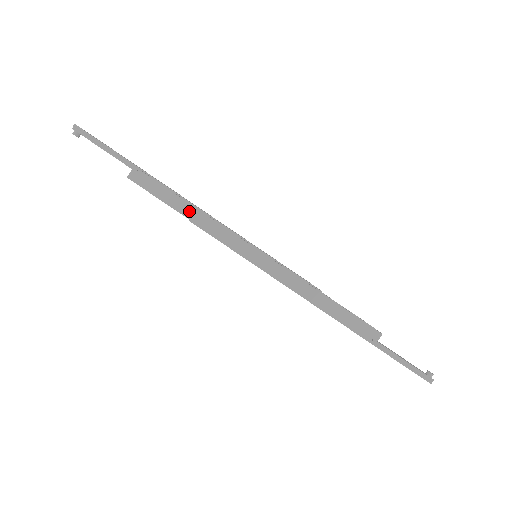
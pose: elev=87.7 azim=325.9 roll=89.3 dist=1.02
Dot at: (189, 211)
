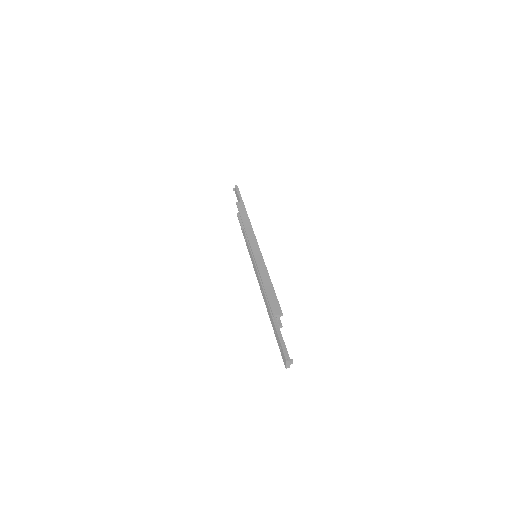
Dot at: (247, 222)
